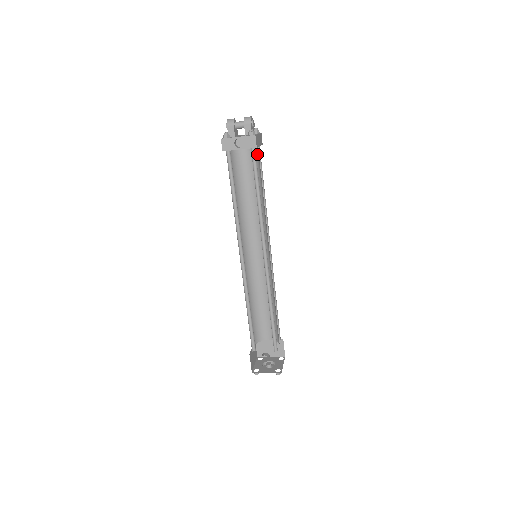
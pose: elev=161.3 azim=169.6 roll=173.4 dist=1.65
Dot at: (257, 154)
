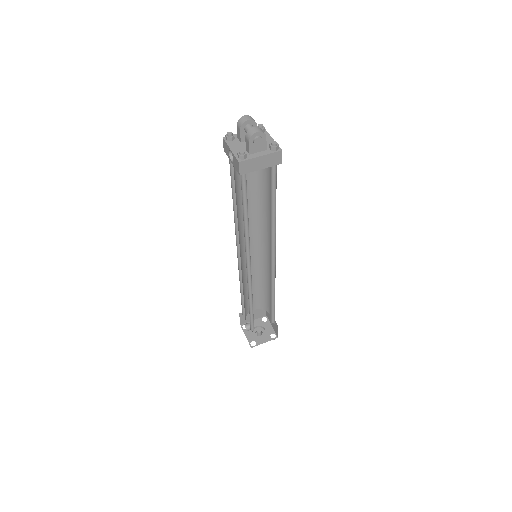
Dot at: occluded
